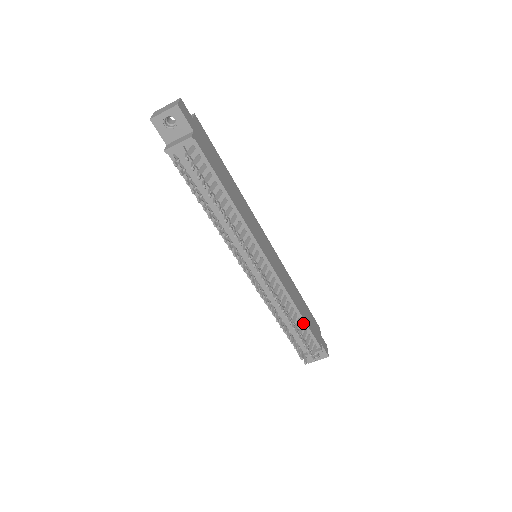
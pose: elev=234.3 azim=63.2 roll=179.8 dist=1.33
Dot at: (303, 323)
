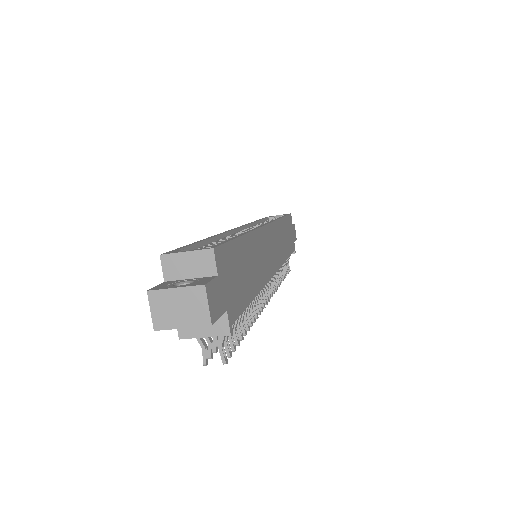
Dot at: occluded
